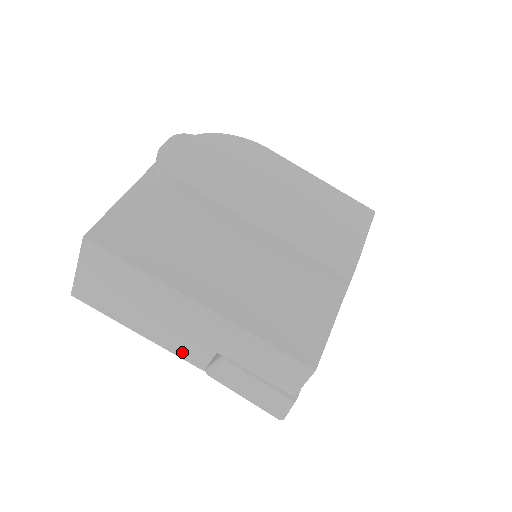
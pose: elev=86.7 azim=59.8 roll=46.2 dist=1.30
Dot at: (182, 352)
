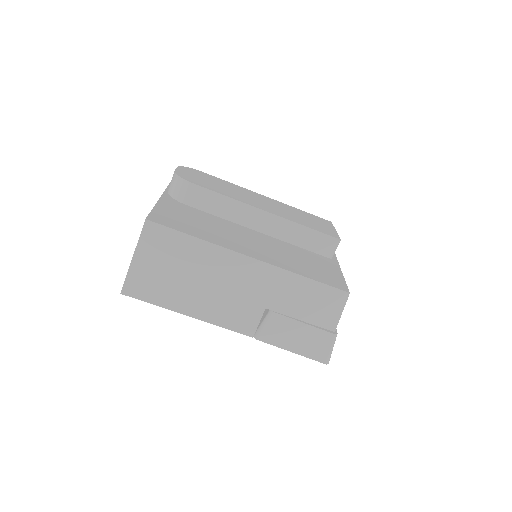
Dot at: (232, 322)
